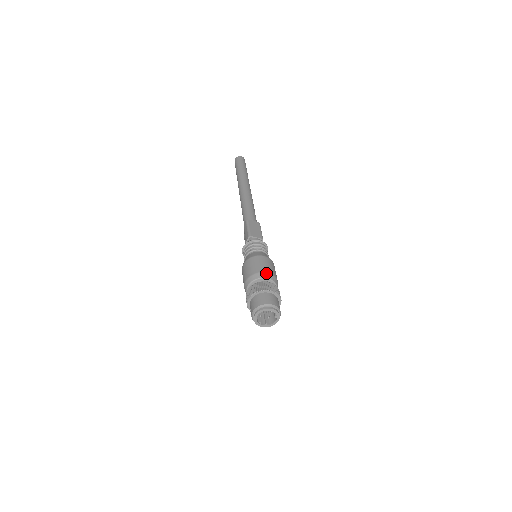
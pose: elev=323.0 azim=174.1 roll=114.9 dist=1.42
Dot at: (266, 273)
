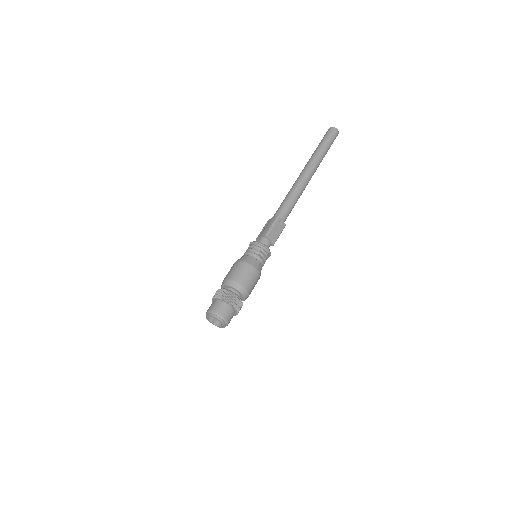
Dot at: (245, 289)
